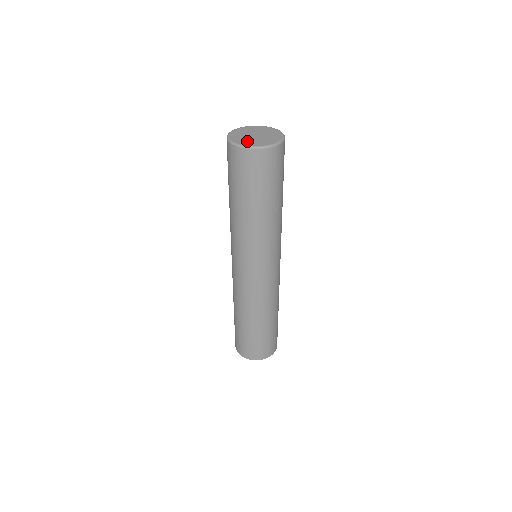
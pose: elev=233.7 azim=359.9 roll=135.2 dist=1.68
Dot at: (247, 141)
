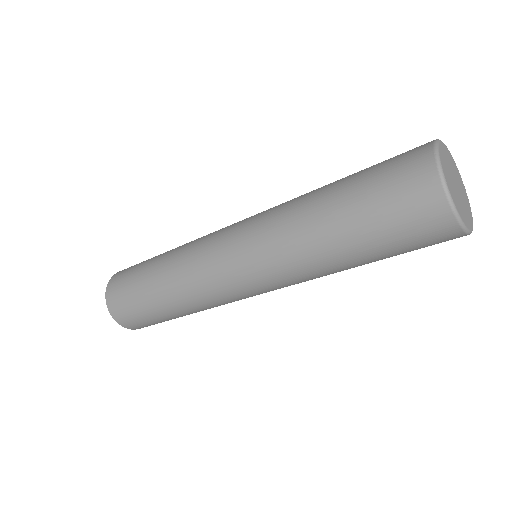
Dot at: (462, 208)
